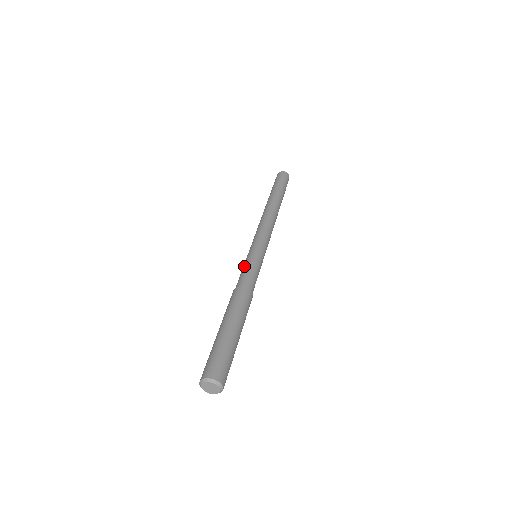
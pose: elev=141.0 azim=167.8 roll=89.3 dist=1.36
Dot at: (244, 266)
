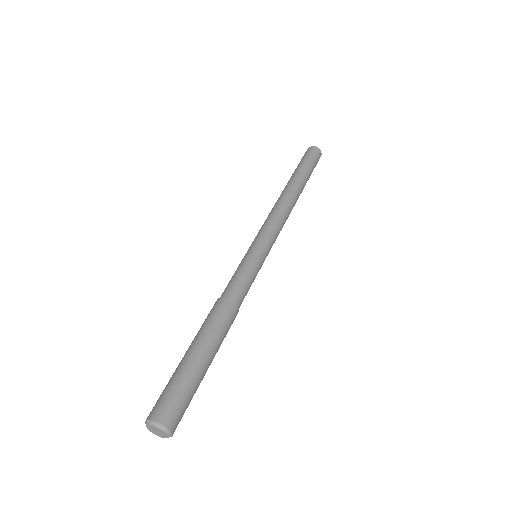
Dot at: (241, 269)
